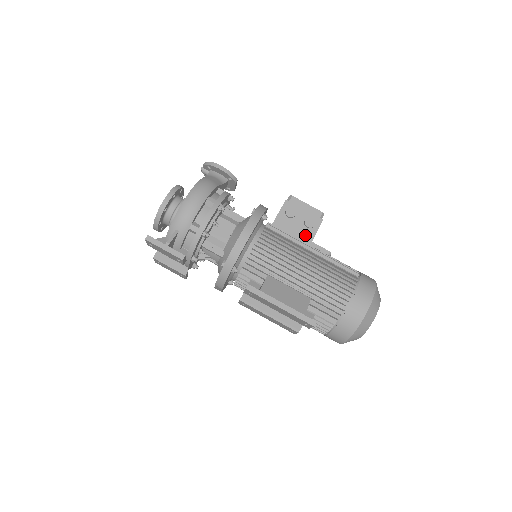
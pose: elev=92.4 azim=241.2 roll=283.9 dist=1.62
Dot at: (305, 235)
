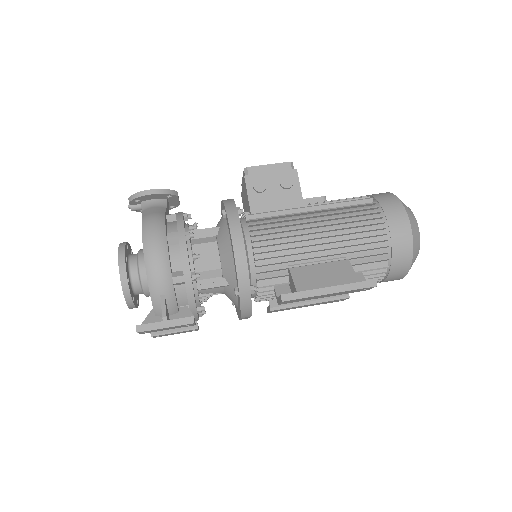
Dot at: (291, 198)
